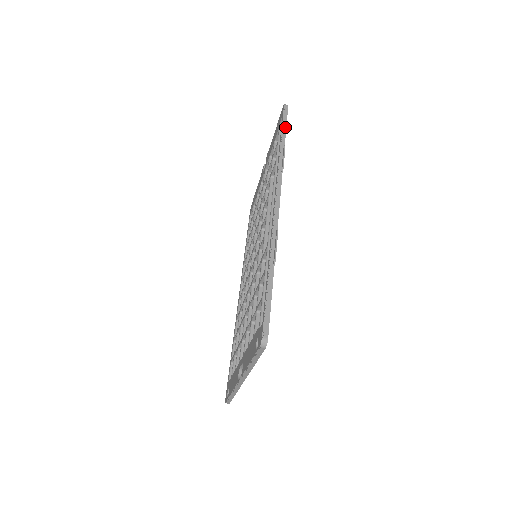
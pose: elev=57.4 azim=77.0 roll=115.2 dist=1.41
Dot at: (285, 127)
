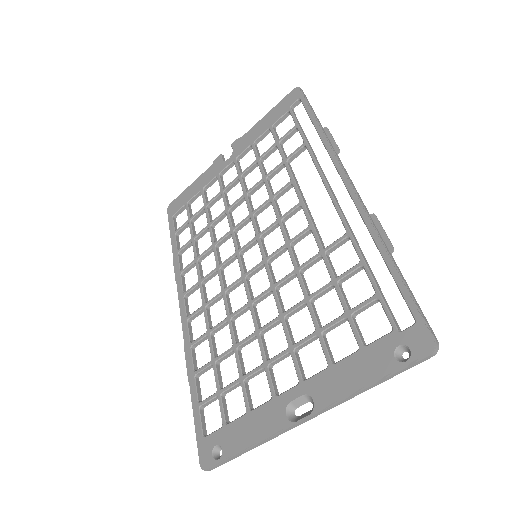
Dot at: occluded
